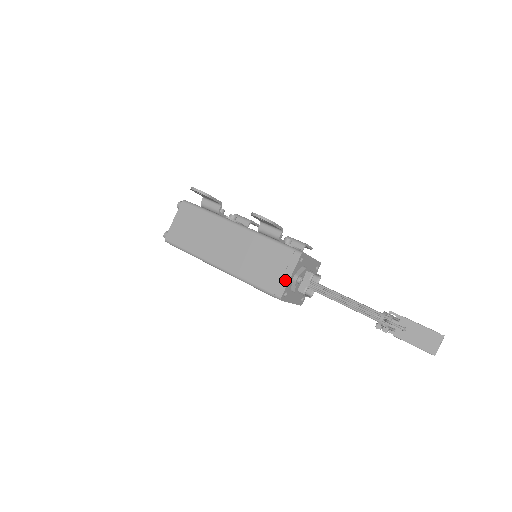
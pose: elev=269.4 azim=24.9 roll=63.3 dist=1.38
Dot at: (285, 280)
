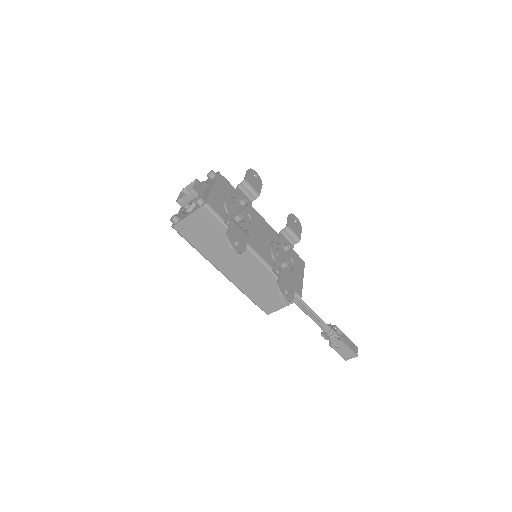
Dot at: (277, 308)
